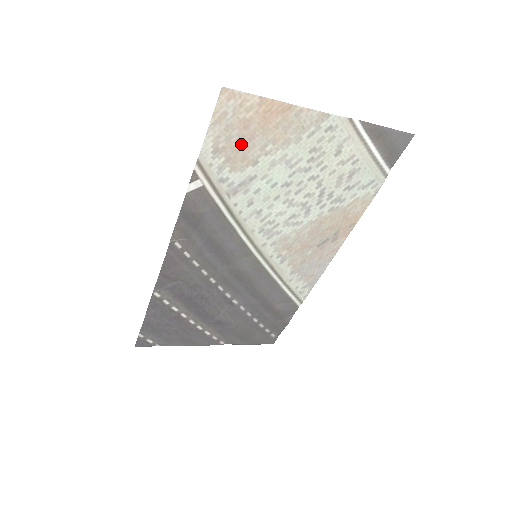
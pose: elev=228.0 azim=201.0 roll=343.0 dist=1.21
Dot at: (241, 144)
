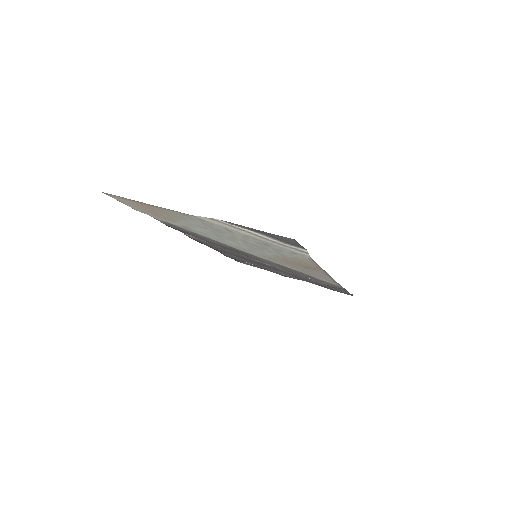
Dot at: (153, 212)
